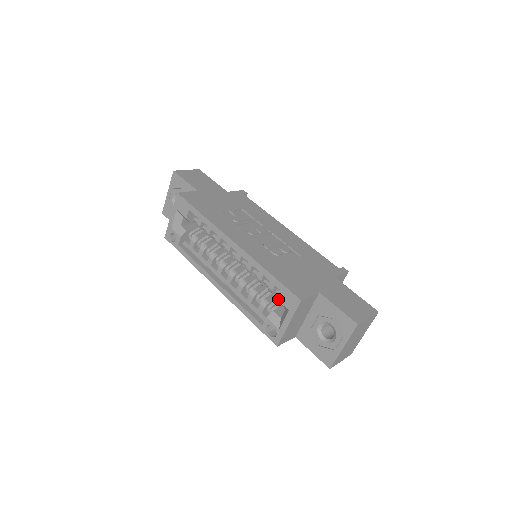
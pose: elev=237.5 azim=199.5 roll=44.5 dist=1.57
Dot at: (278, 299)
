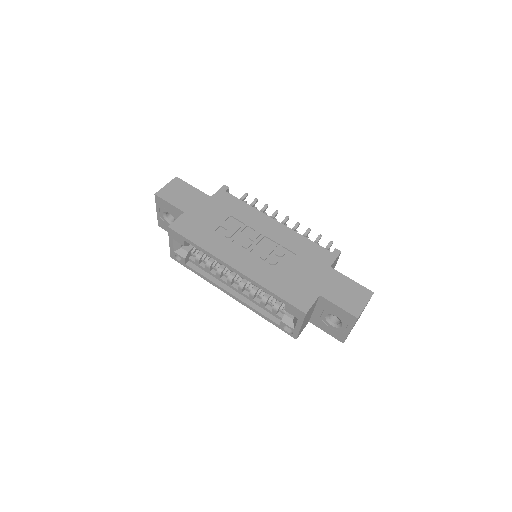
Dot at: (286, 311)
